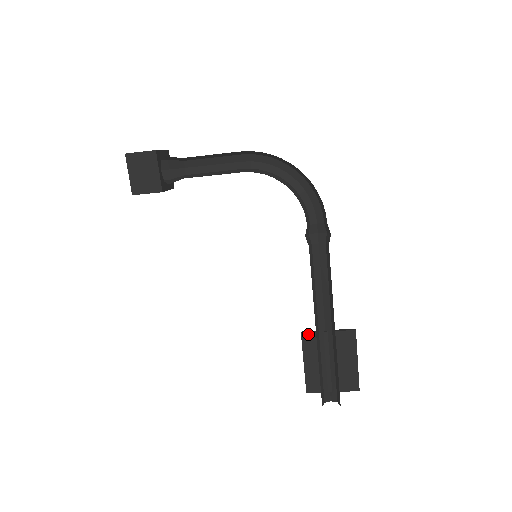
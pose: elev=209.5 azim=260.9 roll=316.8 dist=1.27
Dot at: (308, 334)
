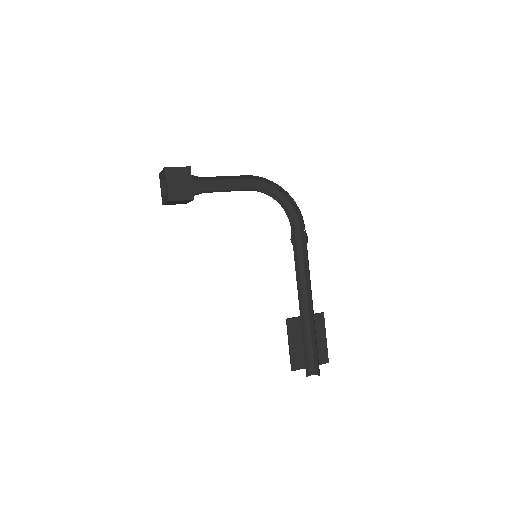
Dot at: (292, 319)
